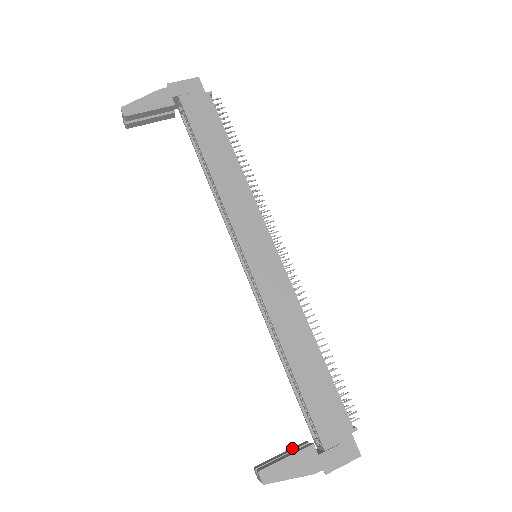
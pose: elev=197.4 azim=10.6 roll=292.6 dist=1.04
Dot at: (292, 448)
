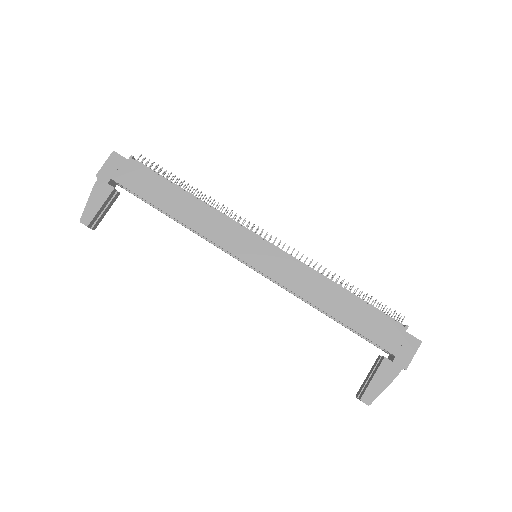
Dot at: (372, 367)
